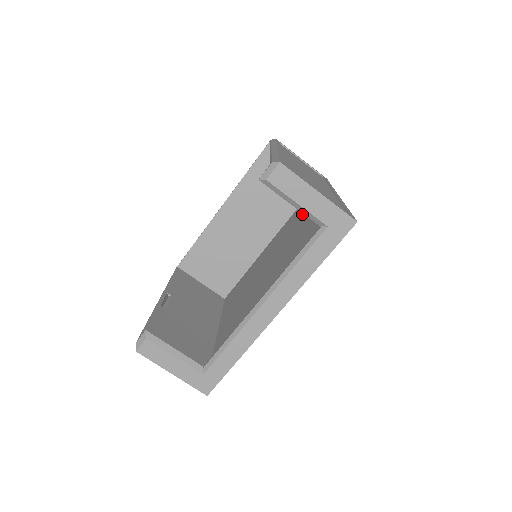
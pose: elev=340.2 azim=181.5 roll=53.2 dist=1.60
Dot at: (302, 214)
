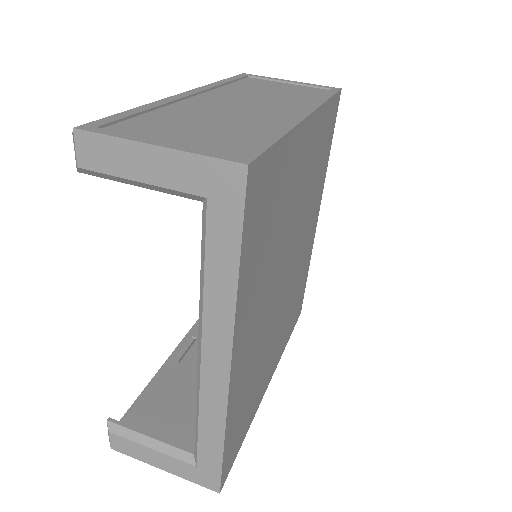
Dot at: occluded
